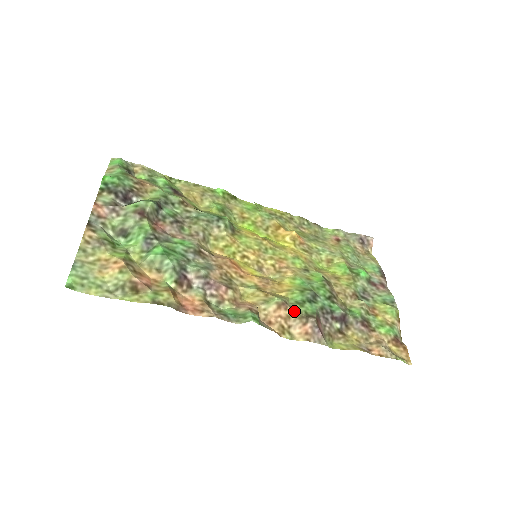
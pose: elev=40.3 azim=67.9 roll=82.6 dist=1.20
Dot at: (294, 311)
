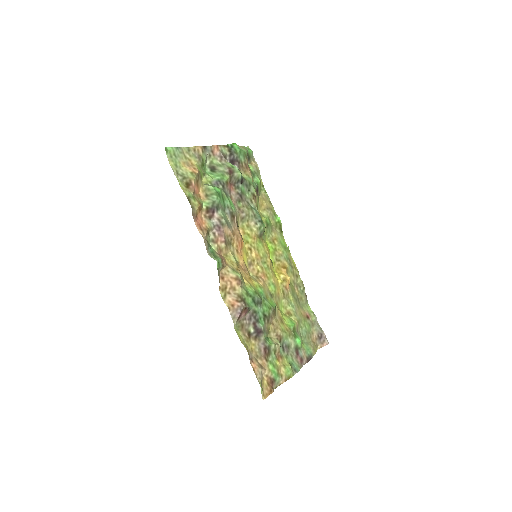
Dot at: (240, 290)
